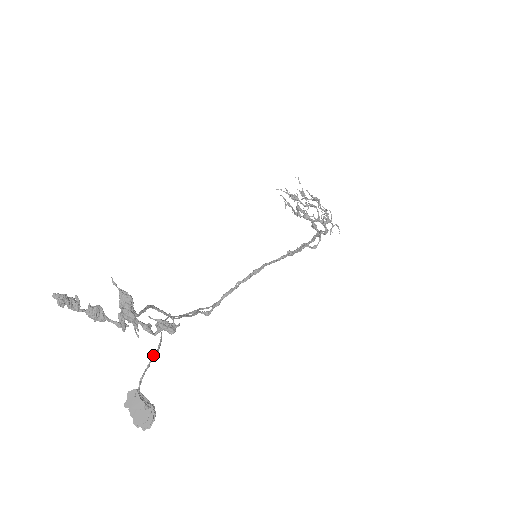
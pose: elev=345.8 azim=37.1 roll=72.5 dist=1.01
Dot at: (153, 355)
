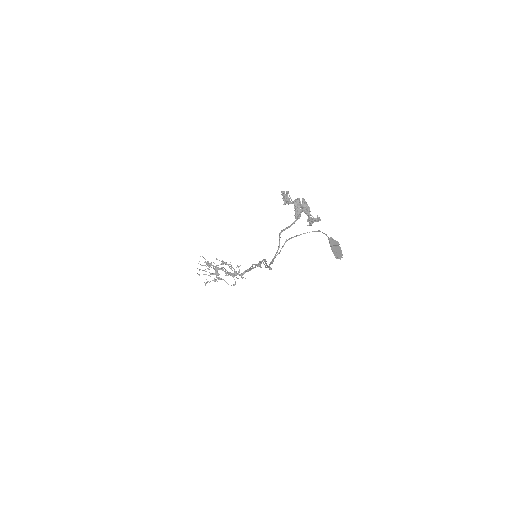
Dot at: occluded
